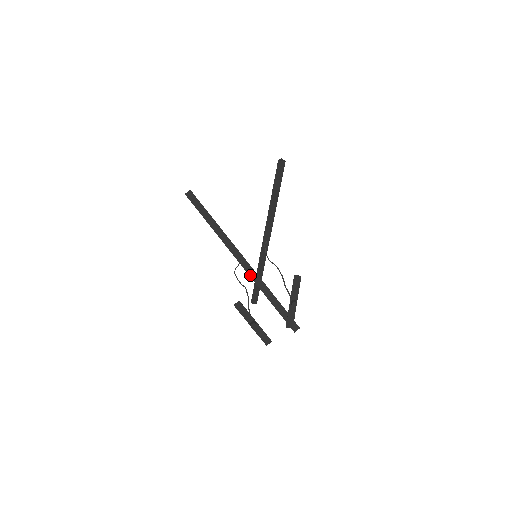
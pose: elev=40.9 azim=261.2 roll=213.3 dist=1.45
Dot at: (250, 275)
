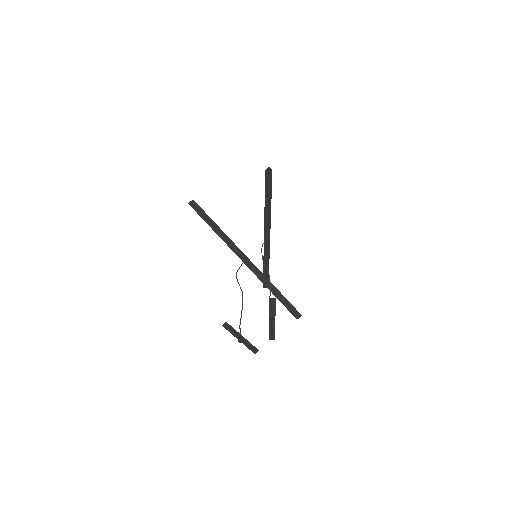
Dot at: (253, 272)
